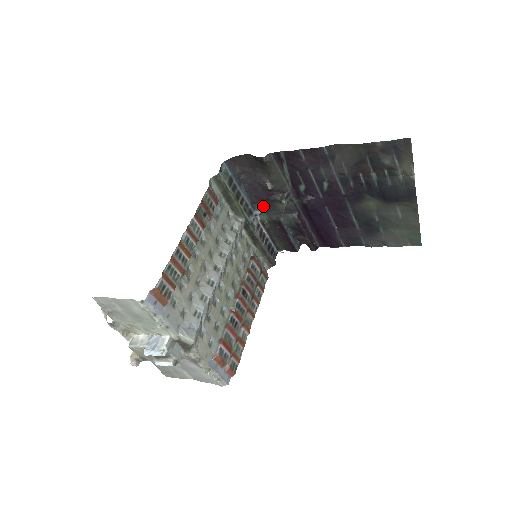
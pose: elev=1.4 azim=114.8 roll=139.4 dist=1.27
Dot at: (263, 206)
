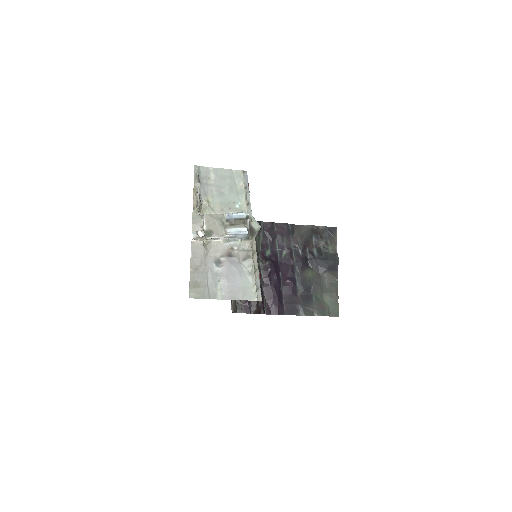
Dot at: occluded
